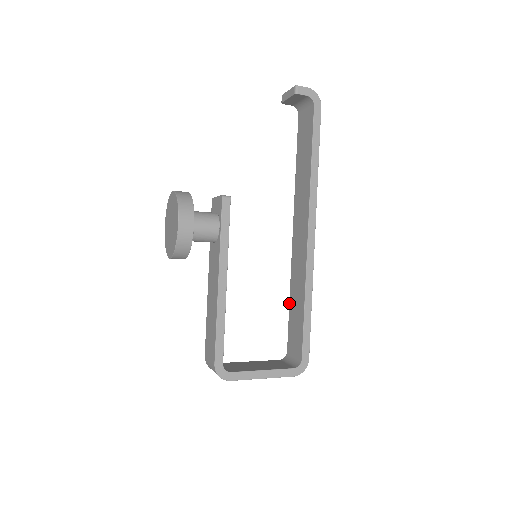
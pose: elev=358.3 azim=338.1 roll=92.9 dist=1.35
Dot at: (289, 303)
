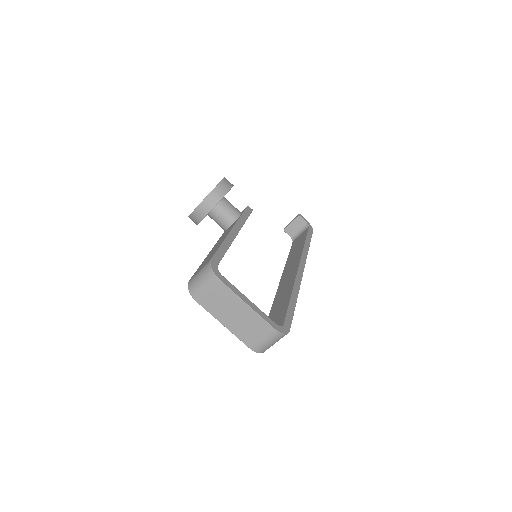
Dot at: (269, 314)
